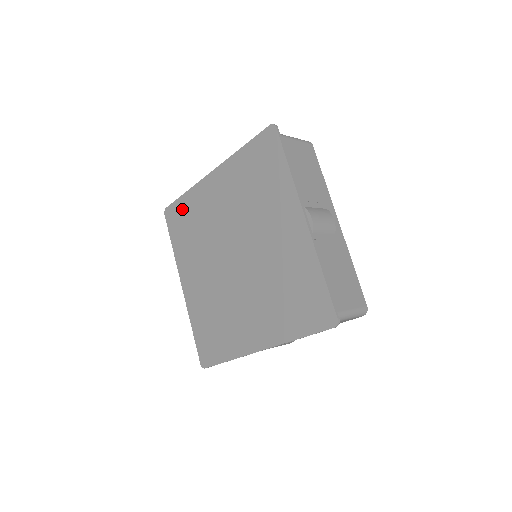
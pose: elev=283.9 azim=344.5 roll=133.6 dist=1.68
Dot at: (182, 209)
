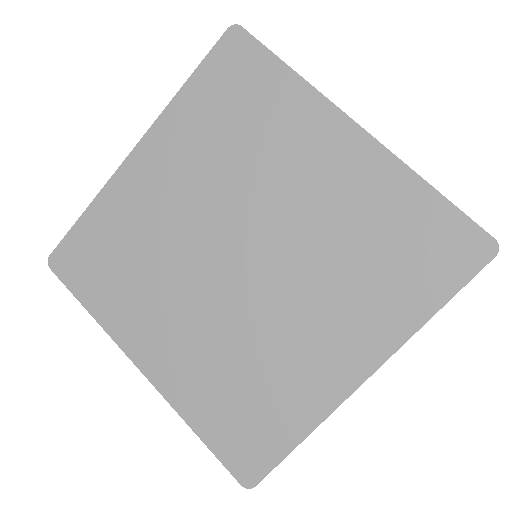
Dot at: (259, 77)
